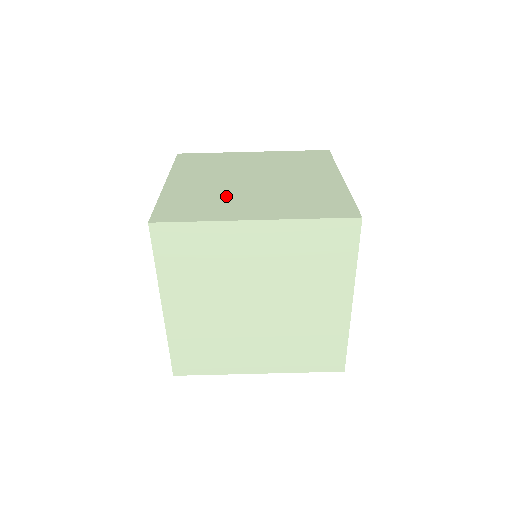
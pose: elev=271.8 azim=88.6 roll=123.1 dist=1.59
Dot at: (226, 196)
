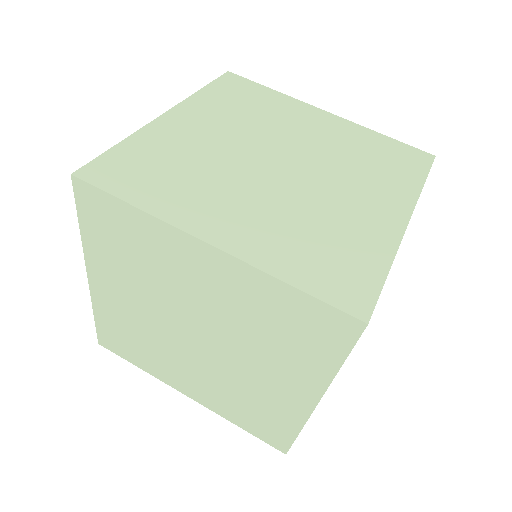
Dot at: (214, 176)
